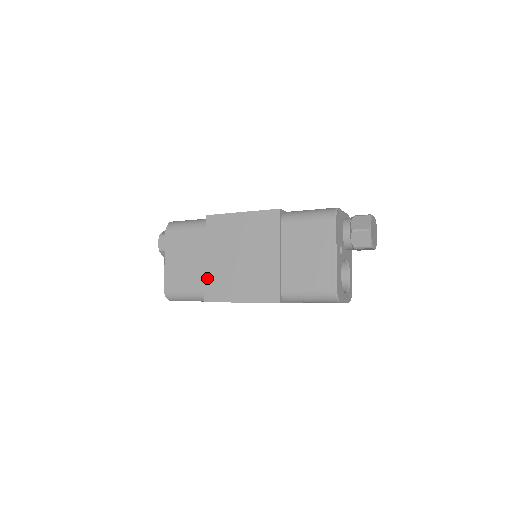
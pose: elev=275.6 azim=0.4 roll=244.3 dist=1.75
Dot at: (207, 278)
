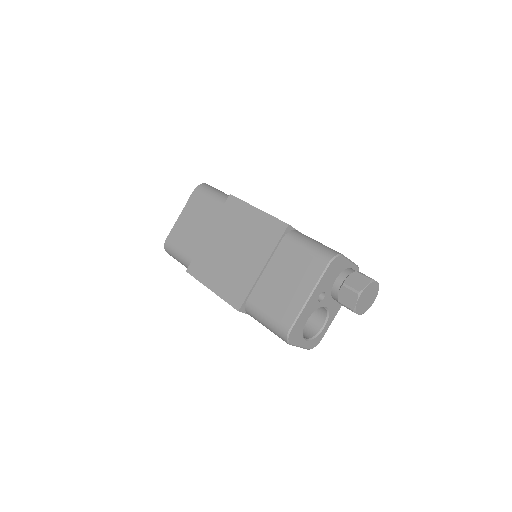
Dot at: (199, 251)
